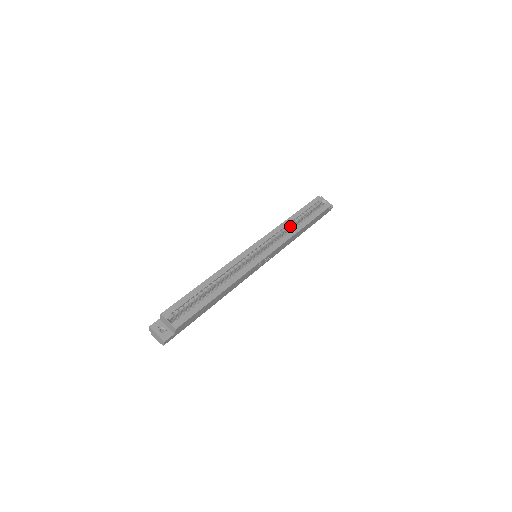
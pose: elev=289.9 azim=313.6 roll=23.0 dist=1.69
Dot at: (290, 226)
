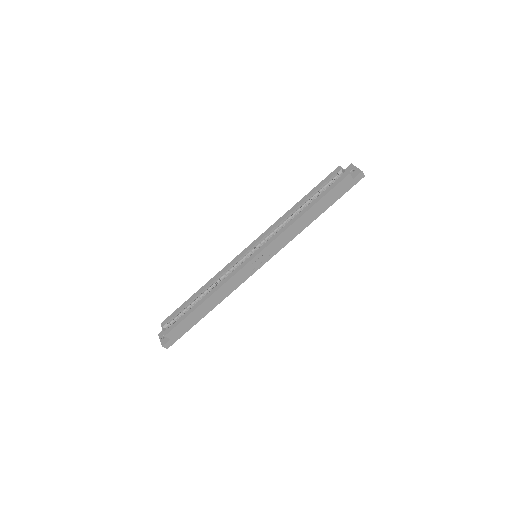
Dot at: (294, 215)
